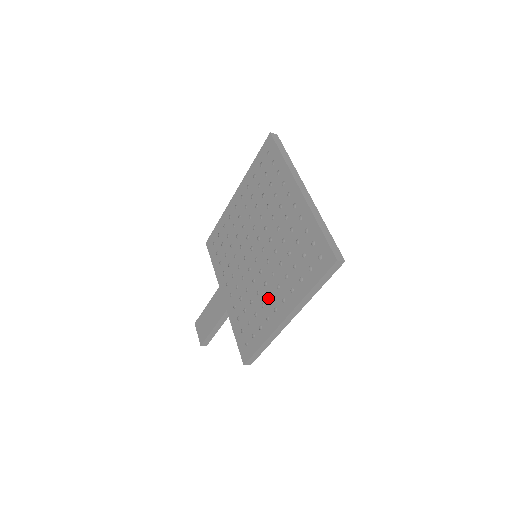
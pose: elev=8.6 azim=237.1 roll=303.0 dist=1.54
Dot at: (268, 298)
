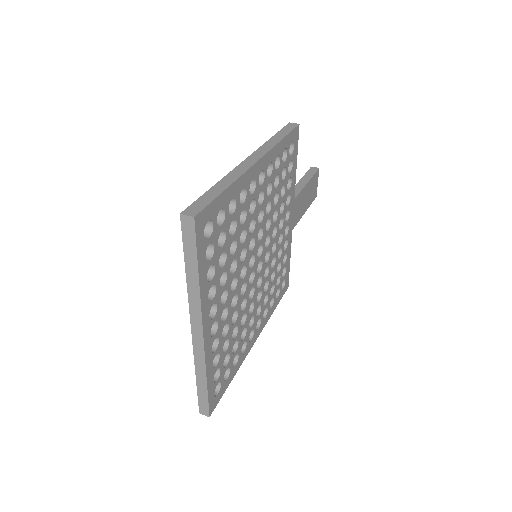
Dot at: occluded
